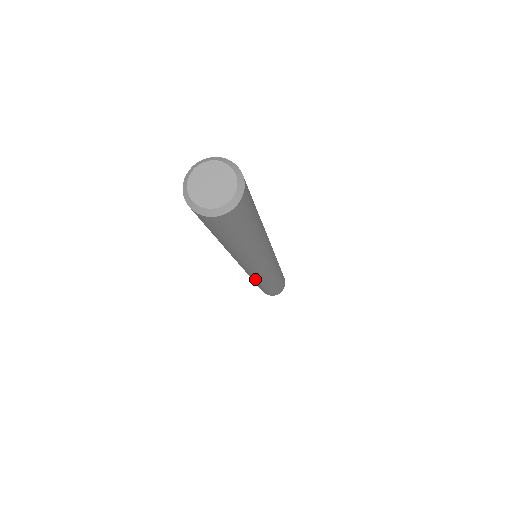
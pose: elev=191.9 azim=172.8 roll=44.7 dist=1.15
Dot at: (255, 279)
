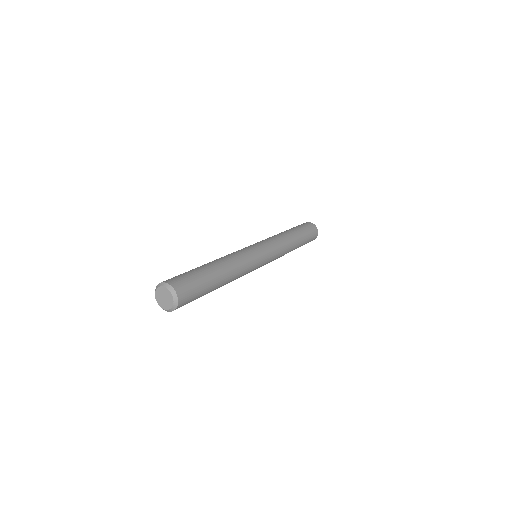
Dot at: occluded
